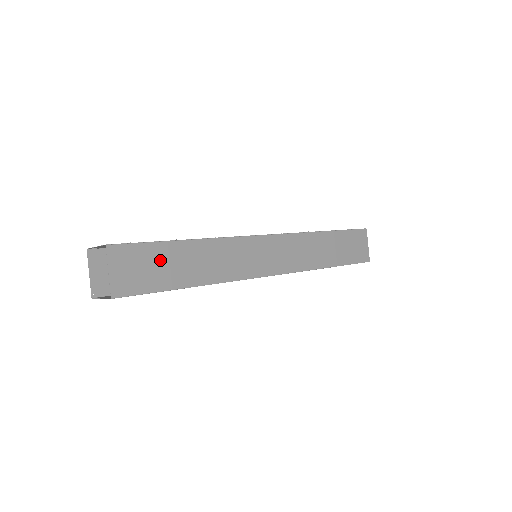
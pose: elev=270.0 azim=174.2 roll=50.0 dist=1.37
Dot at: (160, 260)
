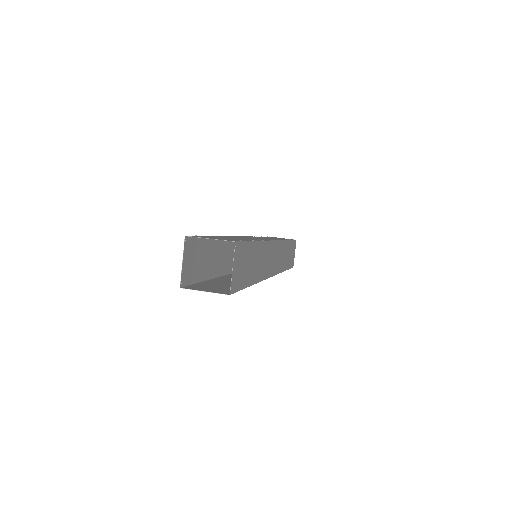
Dot at: (248, 259)
